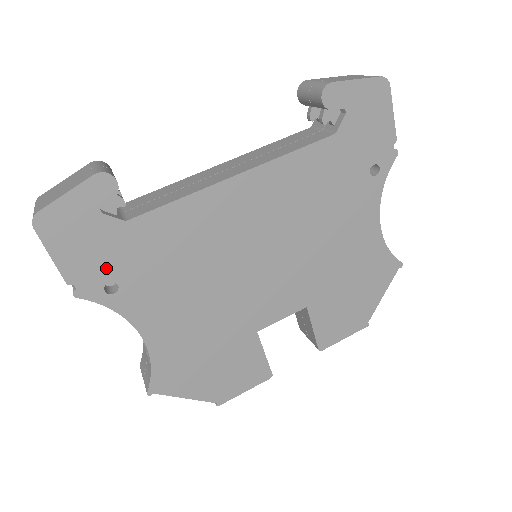
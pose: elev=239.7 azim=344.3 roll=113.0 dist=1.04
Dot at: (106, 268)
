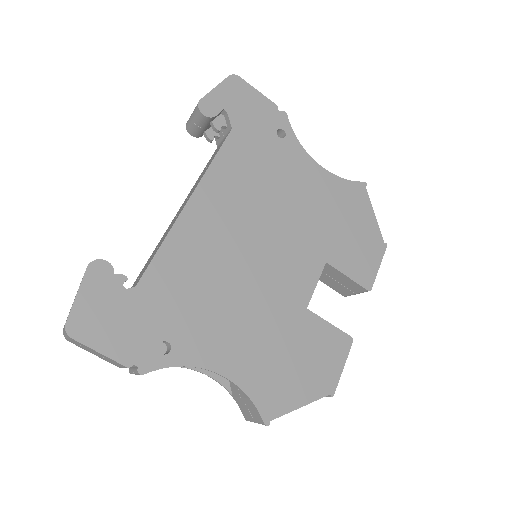
Dot at: (148, 334)
